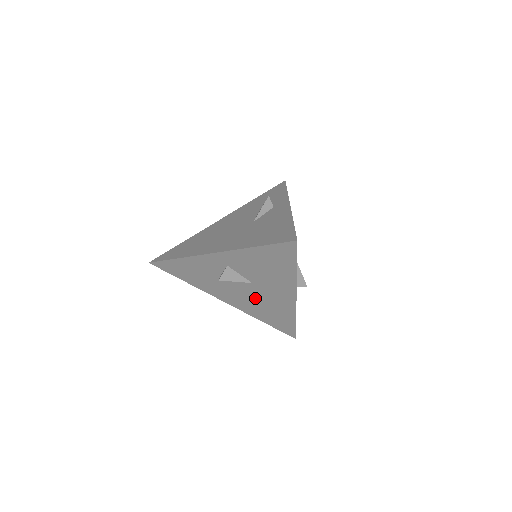
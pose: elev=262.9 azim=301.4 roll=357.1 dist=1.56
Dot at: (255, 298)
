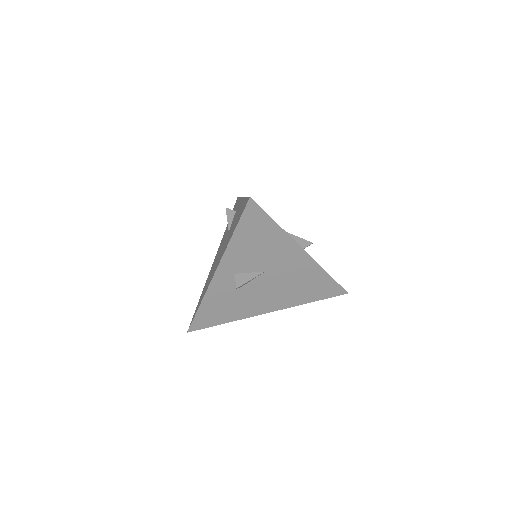
Dot at: (282, 284)
